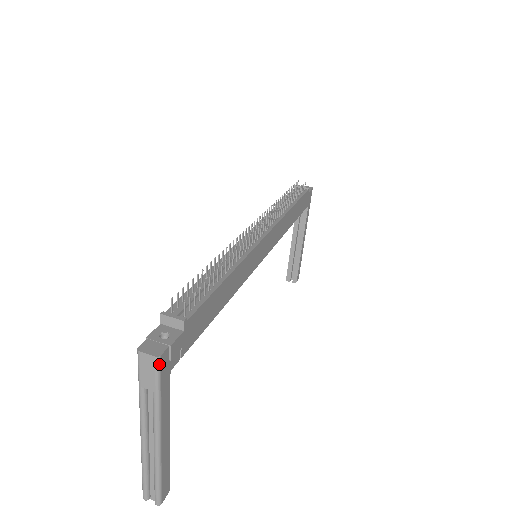
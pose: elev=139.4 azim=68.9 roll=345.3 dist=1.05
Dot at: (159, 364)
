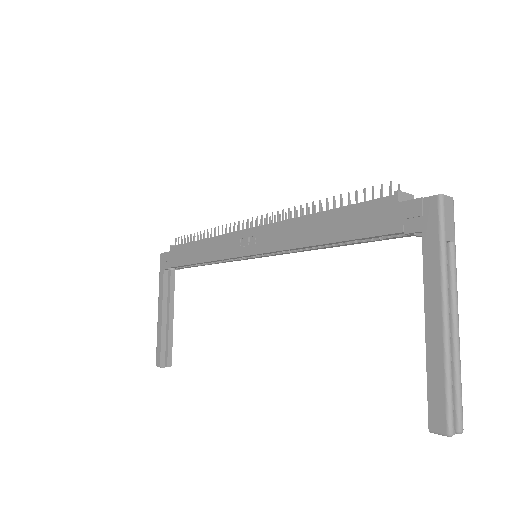
Dot at: (453, 208)
